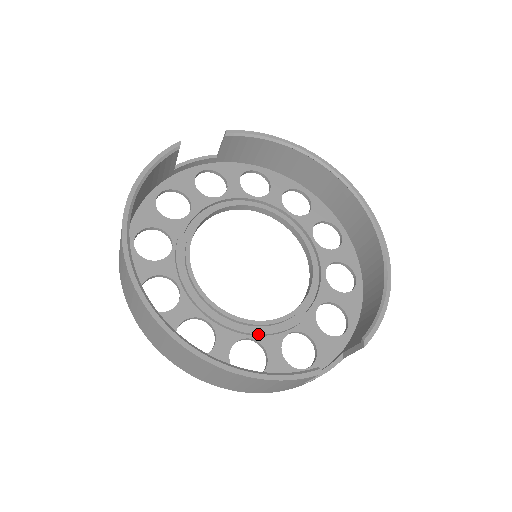
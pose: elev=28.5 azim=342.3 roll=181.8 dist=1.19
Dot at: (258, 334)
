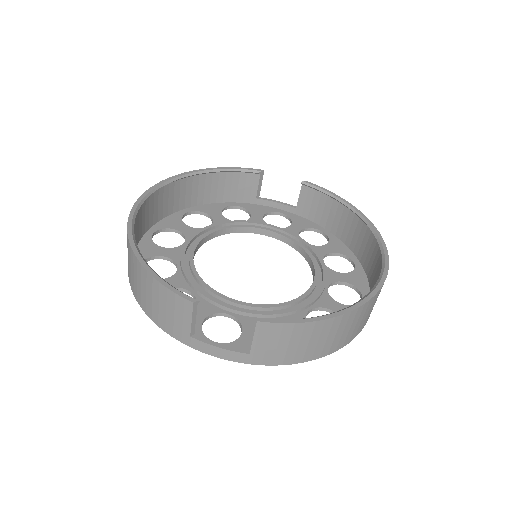
Dot at: (201, 293)
